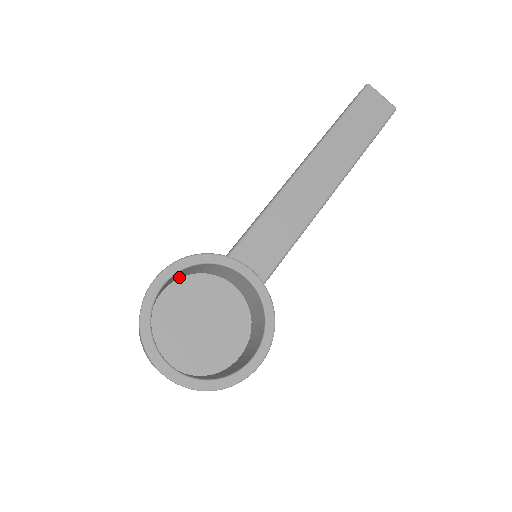
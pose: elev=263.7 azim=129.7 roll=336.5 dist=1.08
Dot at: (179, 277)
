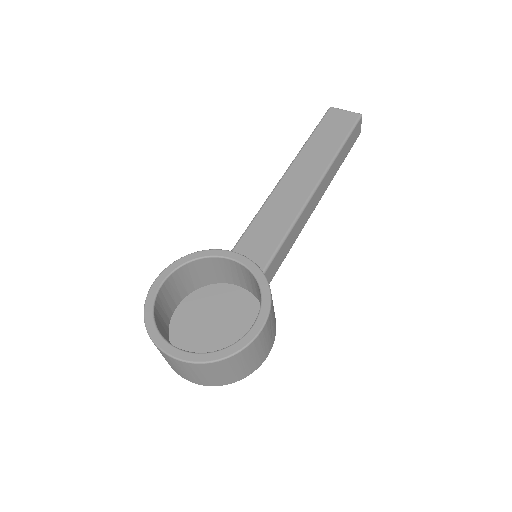
Dot at: (190, 290)
